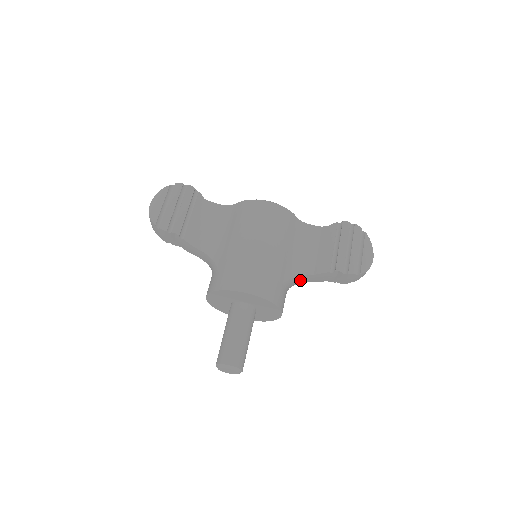
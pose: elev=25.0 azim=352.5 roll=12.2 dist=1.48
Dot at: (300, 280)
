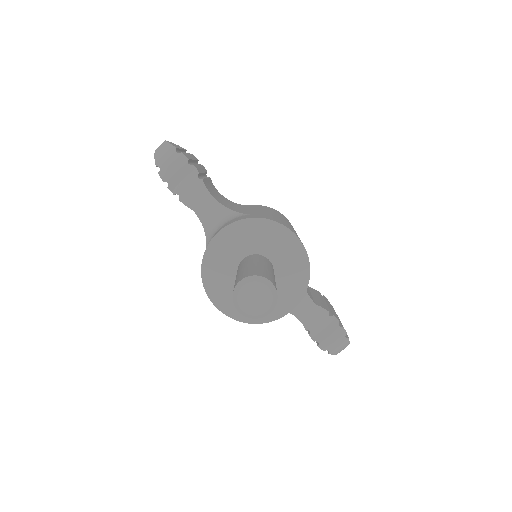
Dot at: occluded
